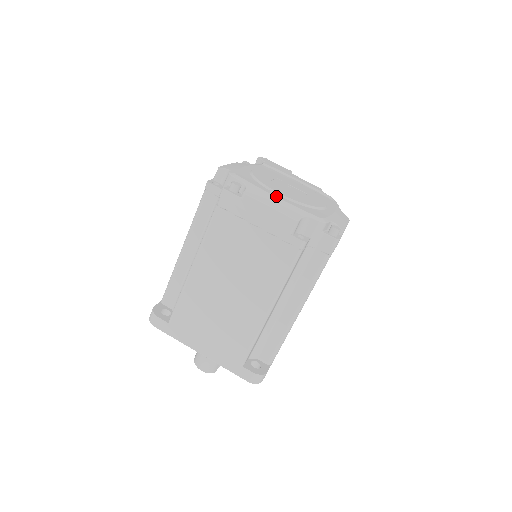
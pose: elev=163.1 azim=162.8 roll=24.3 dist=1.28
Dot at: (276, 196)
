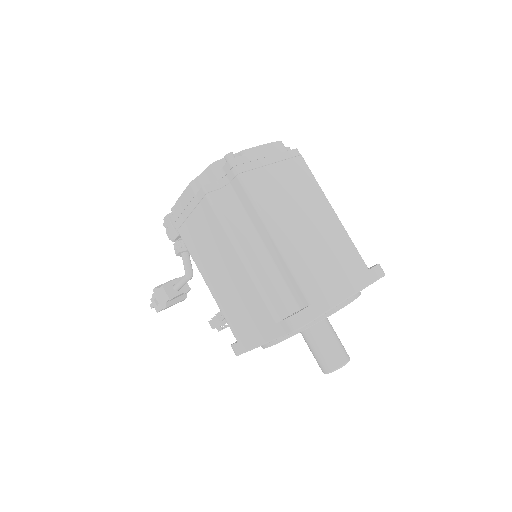
Dot at: occluded
